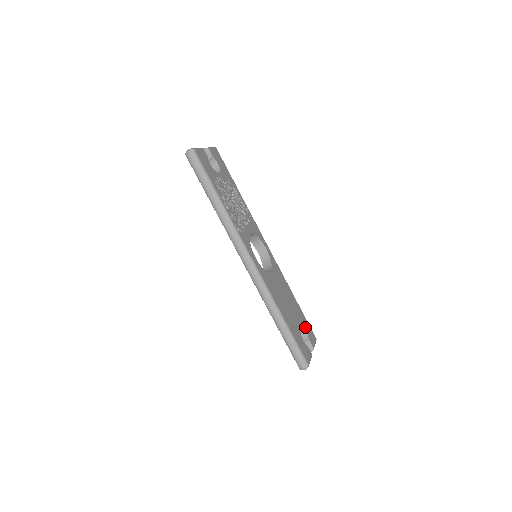
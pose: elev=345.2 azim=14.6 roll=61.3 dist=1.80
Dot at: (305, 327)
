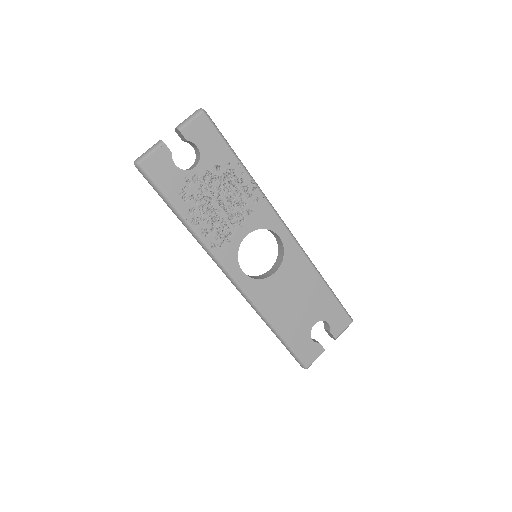
Dot at: (329, 317)
